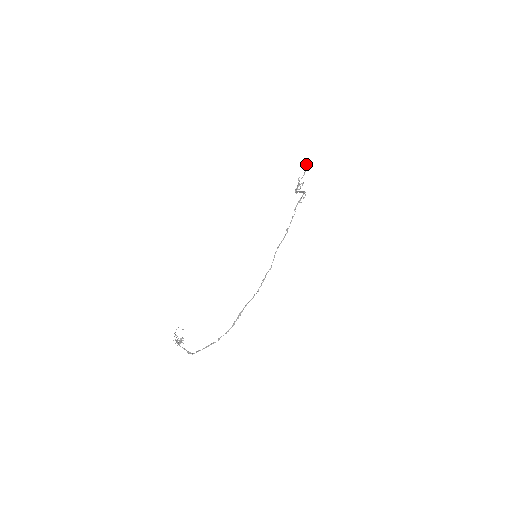
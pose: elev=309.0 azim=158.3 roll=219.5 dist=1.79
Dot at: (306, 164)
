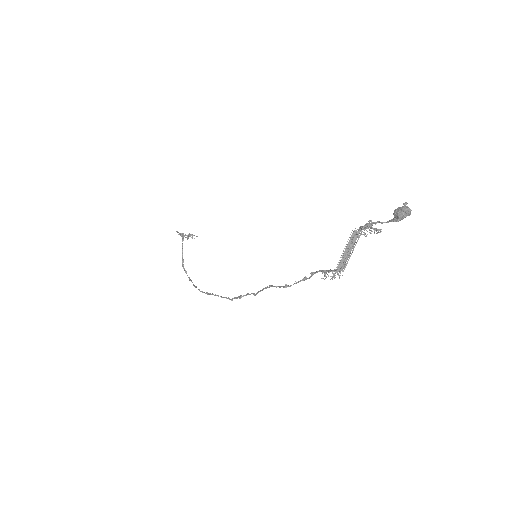
Dot at: (401, 211)
